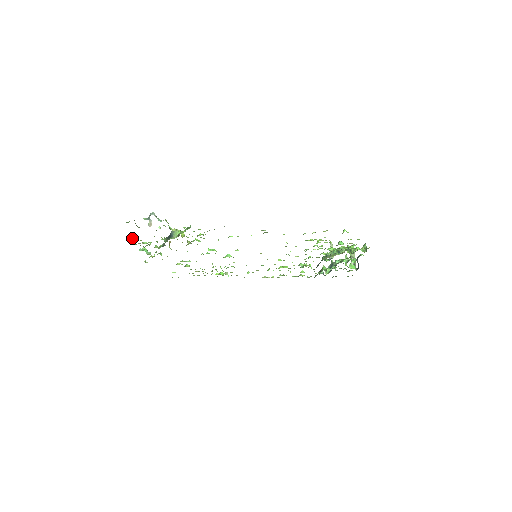
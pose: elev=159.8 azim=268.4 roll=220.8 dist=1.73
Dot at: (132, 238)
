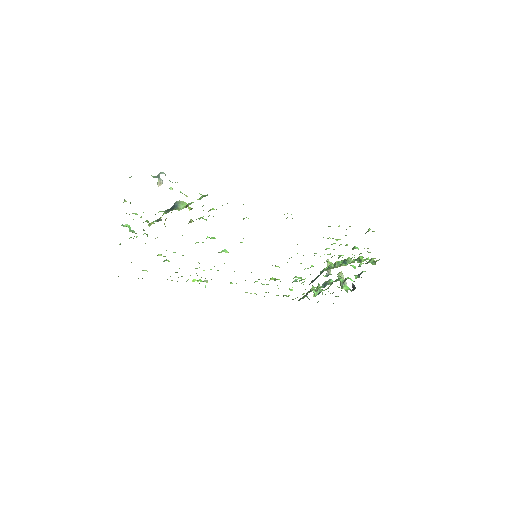
Dot at: (125, 201)
